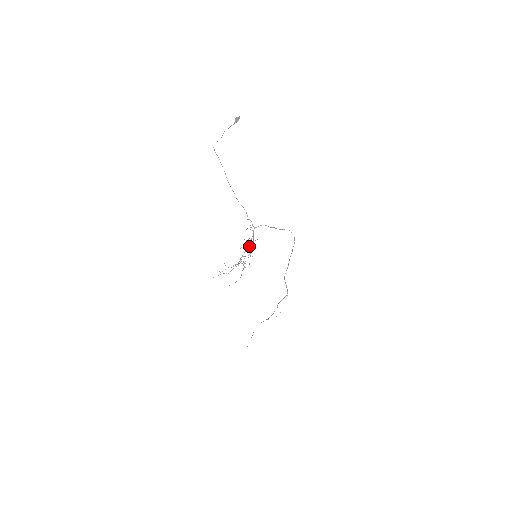
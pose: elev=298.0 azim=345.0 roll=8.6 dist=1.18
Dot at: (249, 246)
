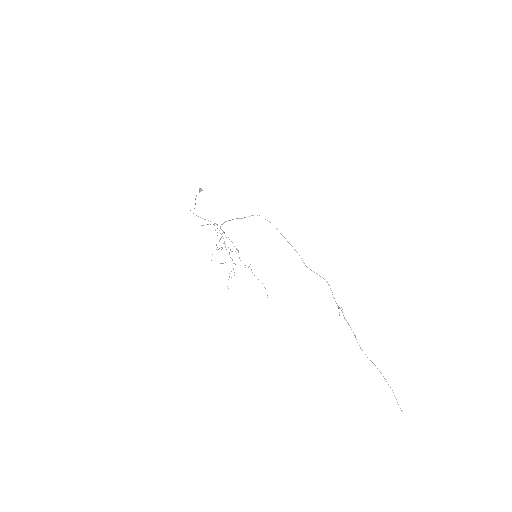
Dot at: occluded
